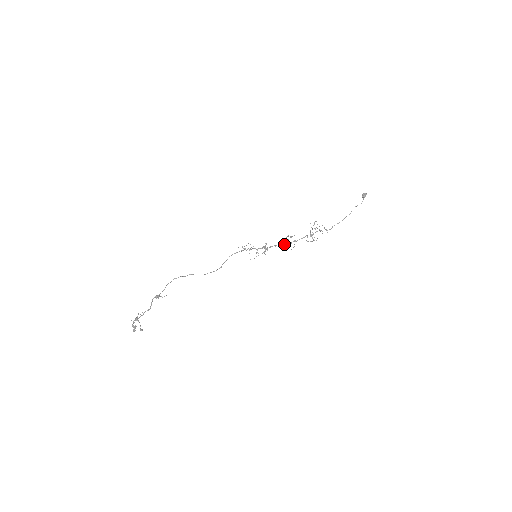
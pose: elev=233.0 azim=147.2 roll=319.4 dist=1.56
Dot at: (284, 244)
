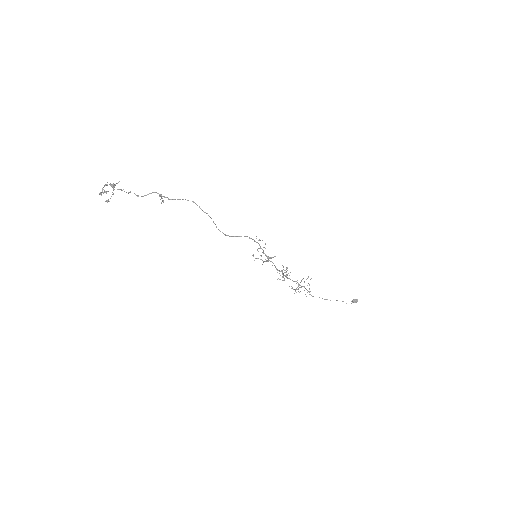
Dot at: occluded
